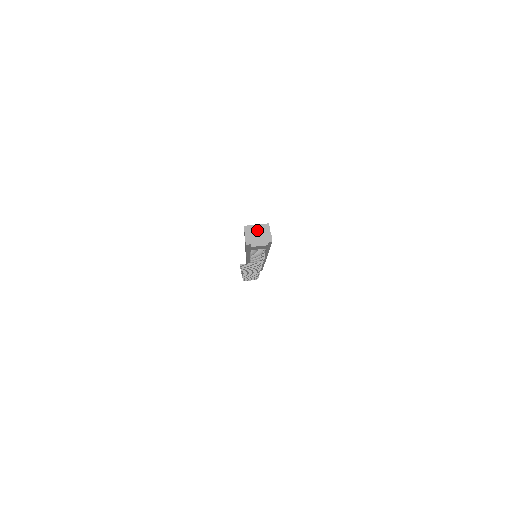
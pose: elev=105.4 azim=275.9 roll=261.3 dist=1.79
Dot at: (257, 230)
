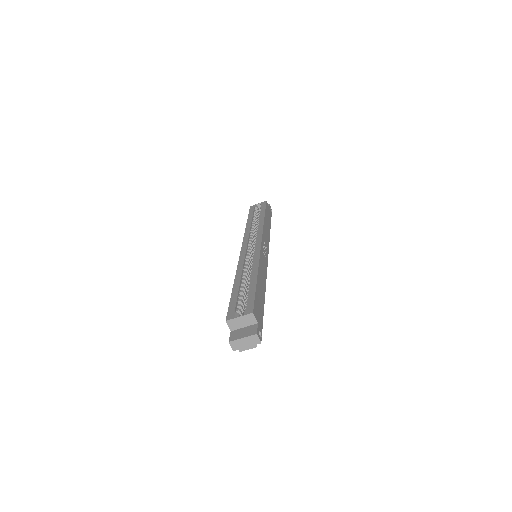
Dot at: (242, 322)
